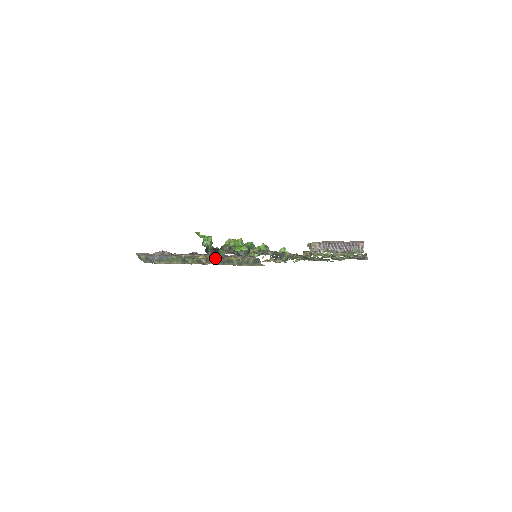
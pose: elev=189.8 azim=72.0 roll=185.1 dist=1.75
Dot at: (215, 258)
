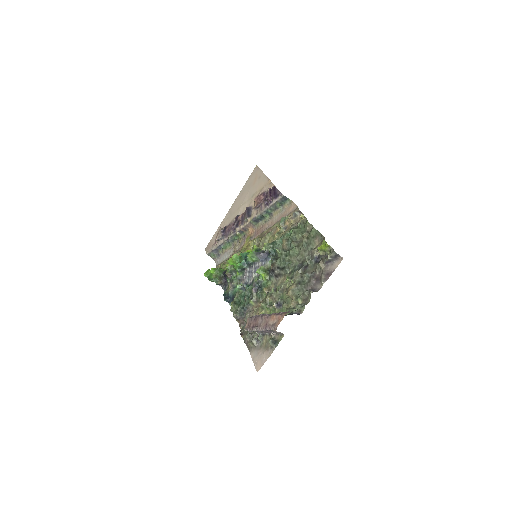
Dot at: occluded
